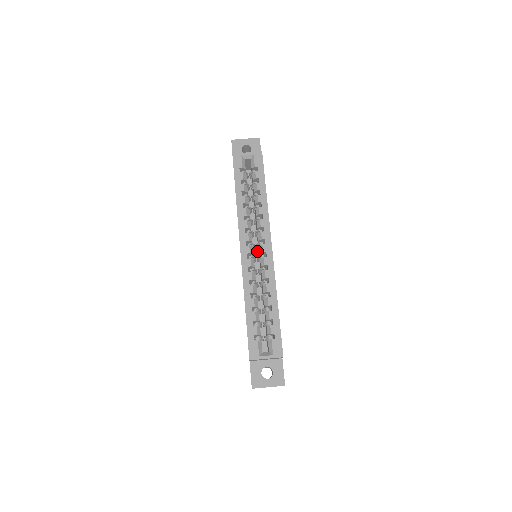
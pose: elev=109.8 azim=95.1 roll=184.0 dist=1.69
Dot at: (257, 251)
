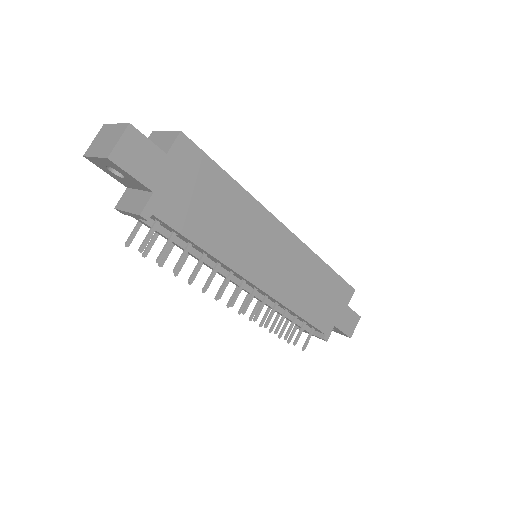
Dot at: occluded
